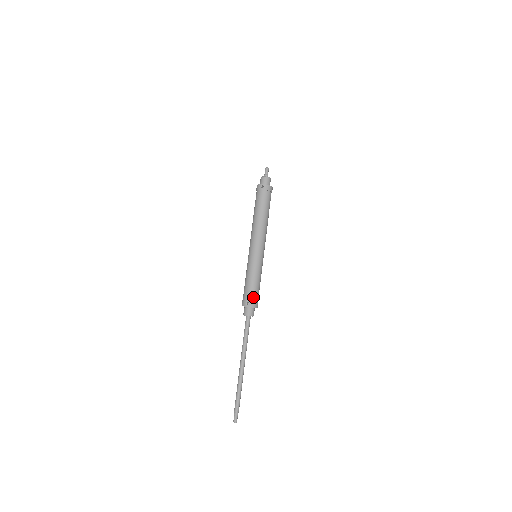
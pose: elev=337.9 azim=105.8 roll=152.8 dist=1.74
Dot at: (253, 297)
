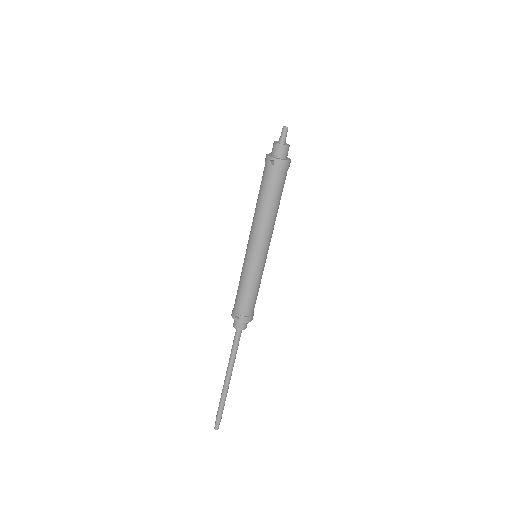
Dot at: (245, 310)
